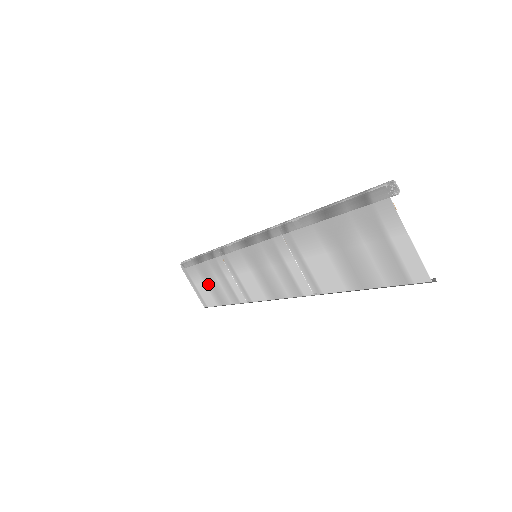
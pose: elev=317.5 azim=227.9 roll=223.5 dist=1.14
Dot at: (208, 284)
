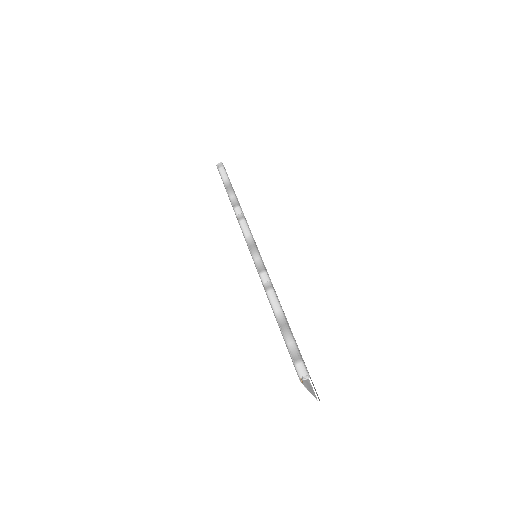
Dot at: occluded
